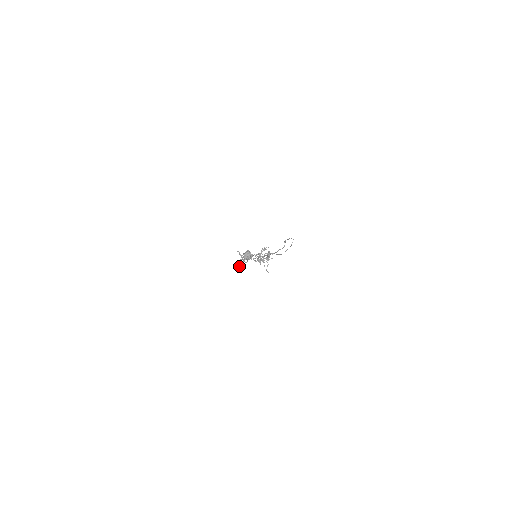
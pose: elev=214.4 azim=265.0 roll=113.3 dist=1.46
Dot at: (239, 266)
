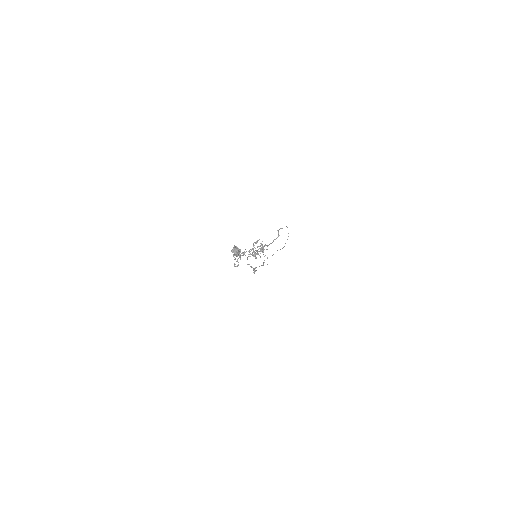
Dot at: occluded
